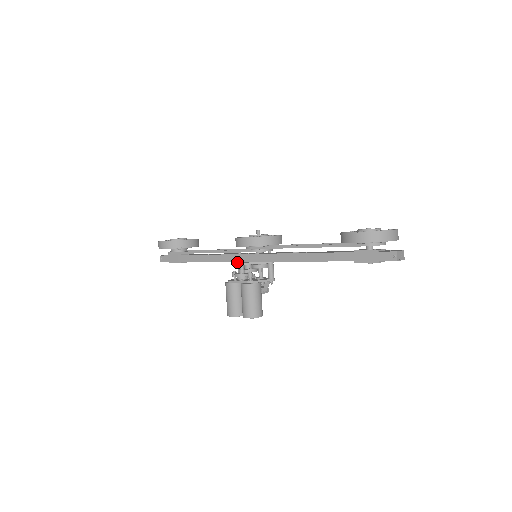
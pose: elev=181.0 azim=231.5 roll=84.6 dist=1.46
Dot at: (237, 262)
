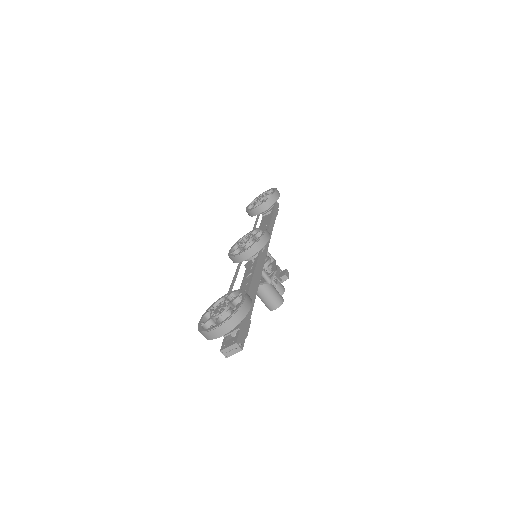
Dot at: occluded
